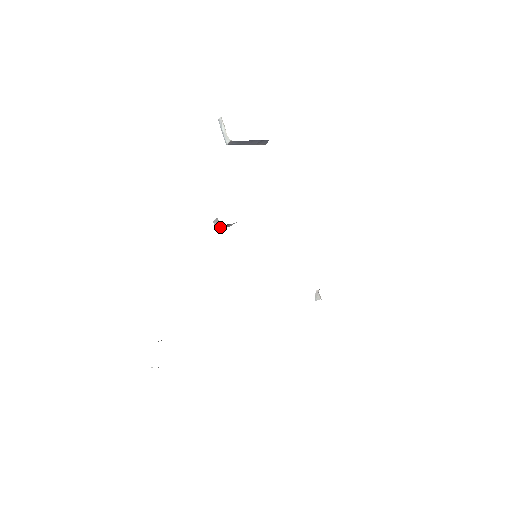
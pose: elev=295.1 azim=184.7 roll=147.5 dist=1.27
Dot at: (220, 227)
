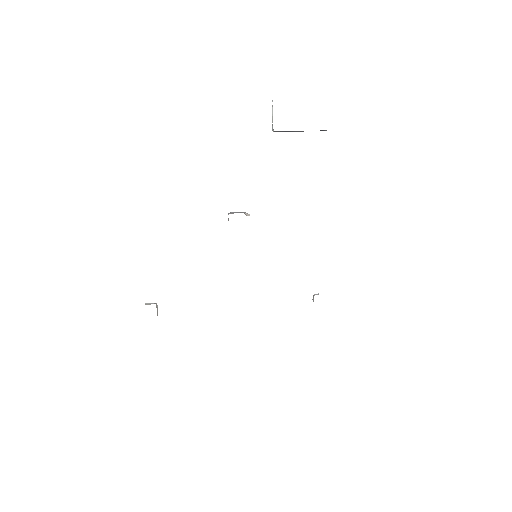
Dot at: occluded
